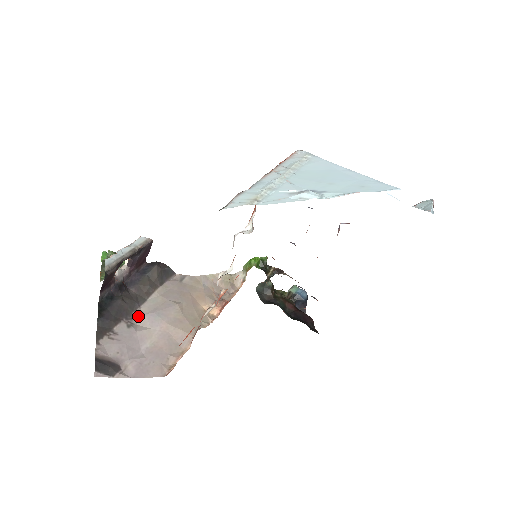
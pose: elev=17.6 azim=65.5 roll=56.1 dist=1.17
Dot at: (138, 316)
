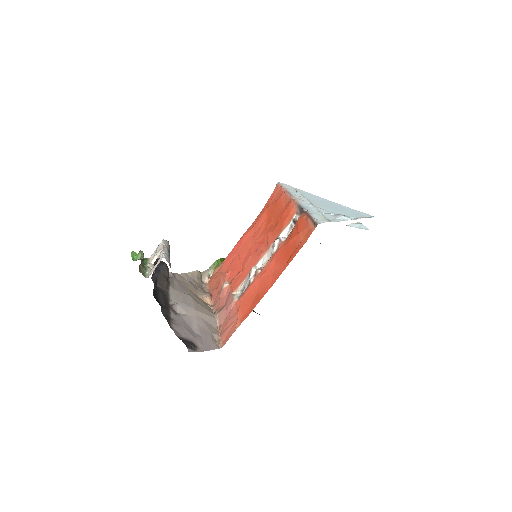
Dot at: (174, 306)
